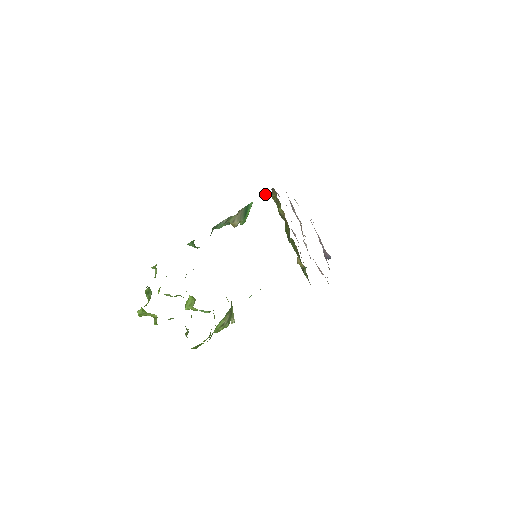
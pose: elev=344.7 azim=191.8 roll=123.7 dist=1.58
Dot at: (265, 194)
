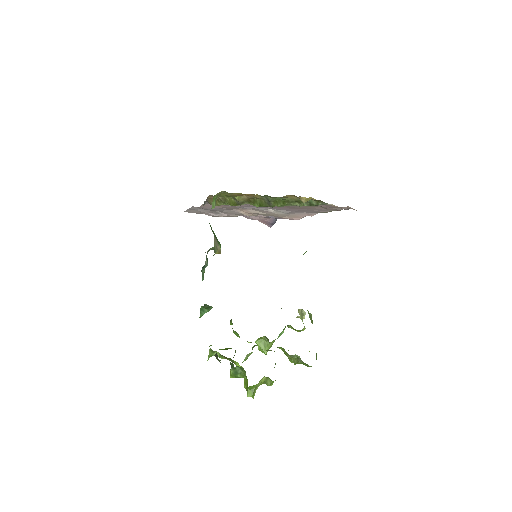
Dot at: (212, 203)
